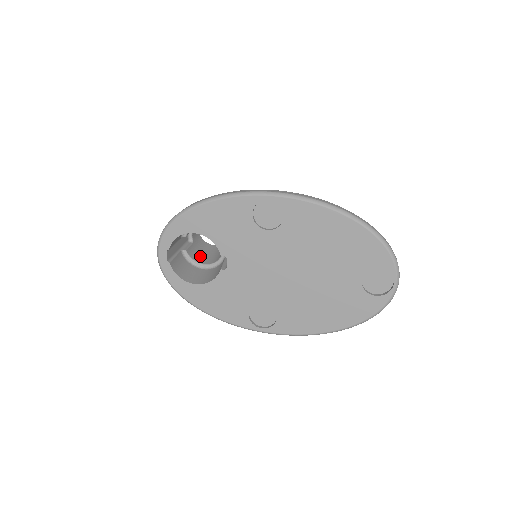
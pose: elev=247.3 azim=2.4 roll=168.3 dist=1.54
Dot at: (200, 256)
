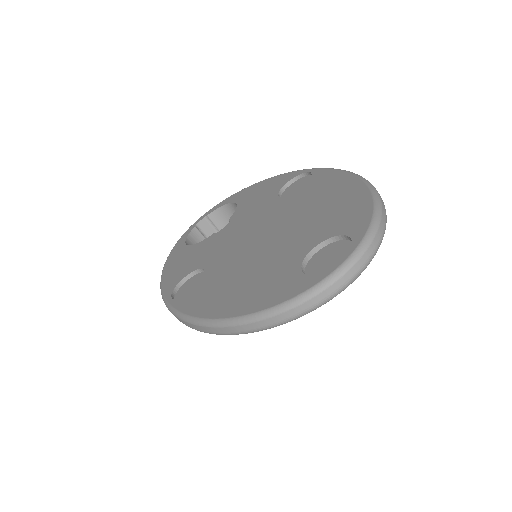
Dot at: occluded
